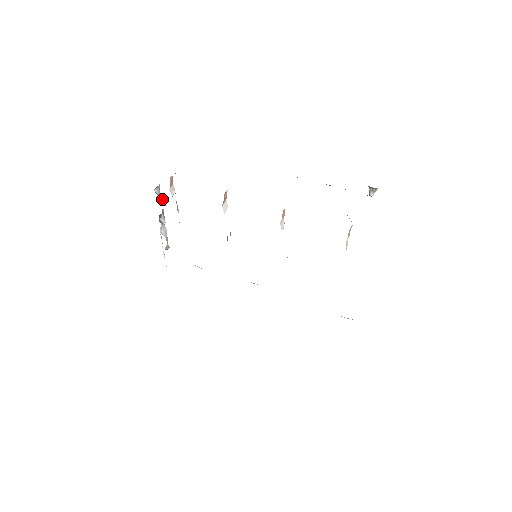
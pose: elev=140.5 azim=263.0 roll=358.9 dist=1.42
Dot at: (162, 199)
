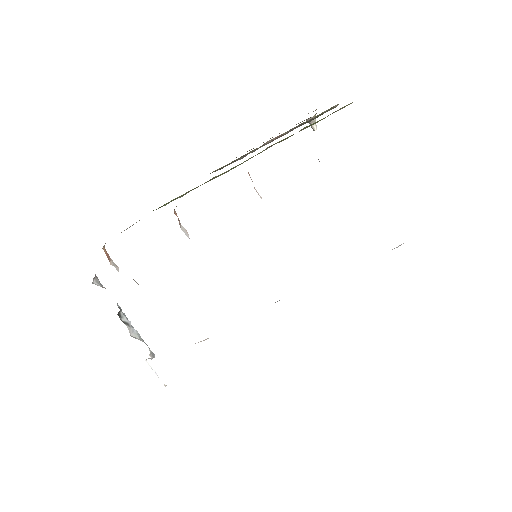
Dot at: occluded
